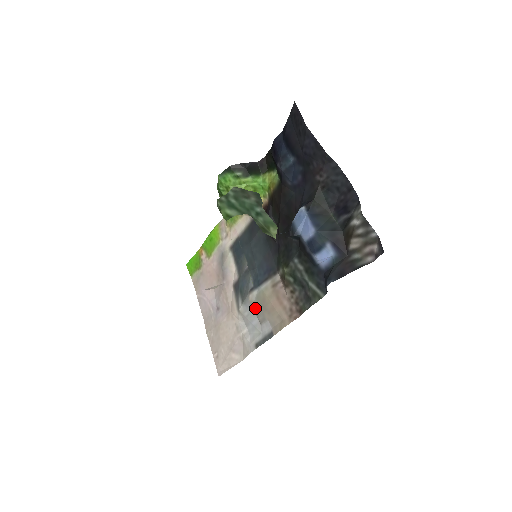
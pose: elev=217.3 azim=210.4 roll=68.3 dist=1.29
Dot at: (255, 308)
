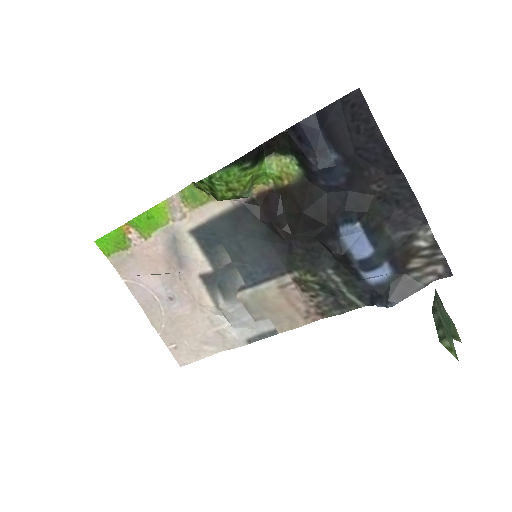
Dot at: (247, 306)
